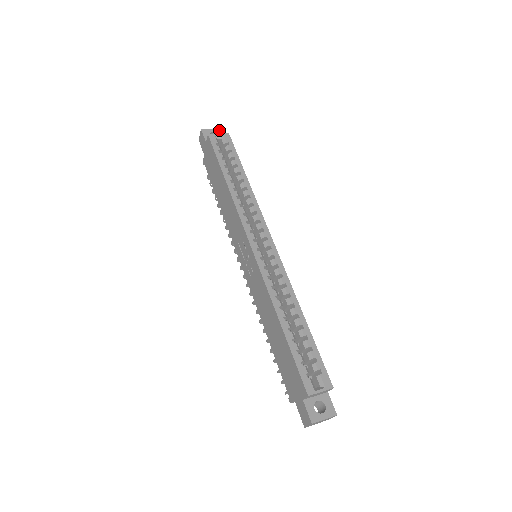
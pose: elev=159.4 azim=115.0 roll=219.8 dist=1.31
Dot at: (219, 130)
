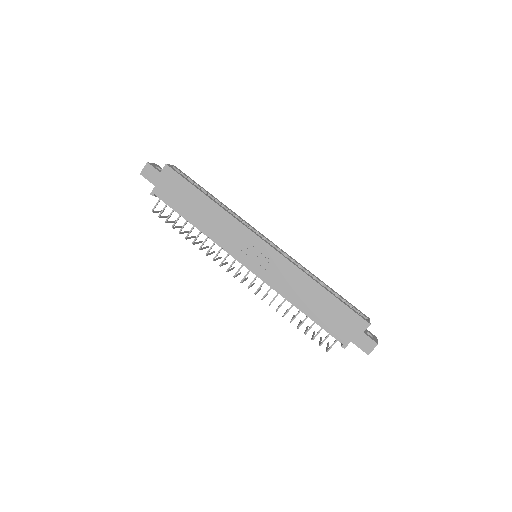
Dot at: (157, 165)
